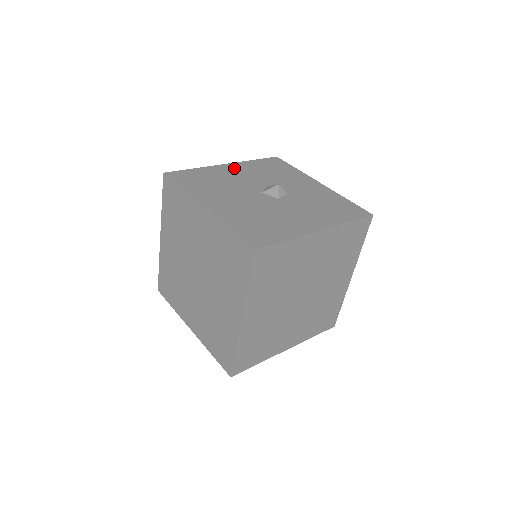
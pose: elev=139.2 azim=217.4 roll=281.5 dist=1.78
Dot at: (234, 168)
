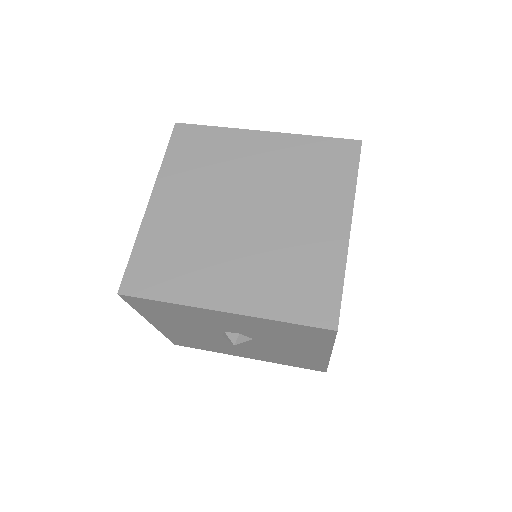
Dot at: occluded
